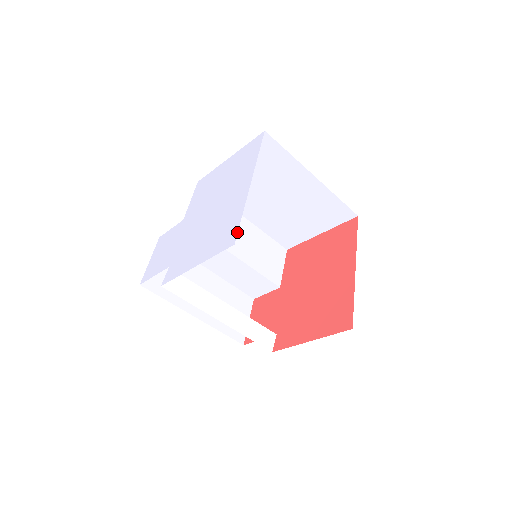
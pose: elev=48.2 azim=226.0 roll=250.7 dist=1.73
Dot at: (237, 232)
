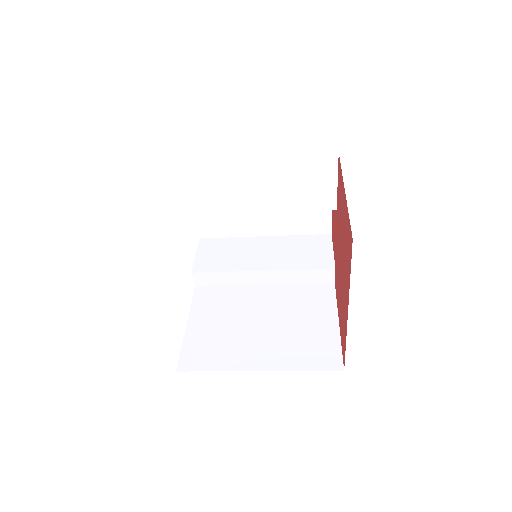
Dot at: occluded
